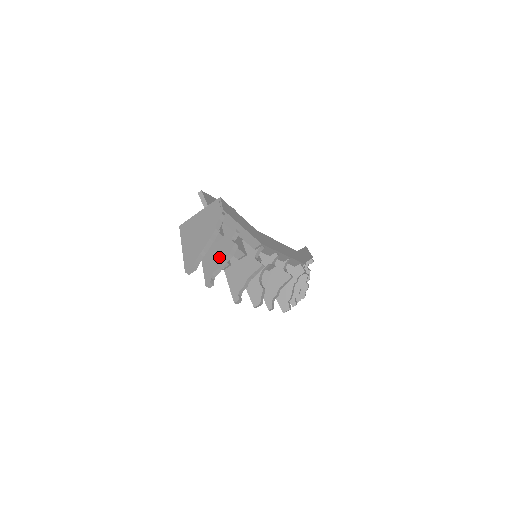
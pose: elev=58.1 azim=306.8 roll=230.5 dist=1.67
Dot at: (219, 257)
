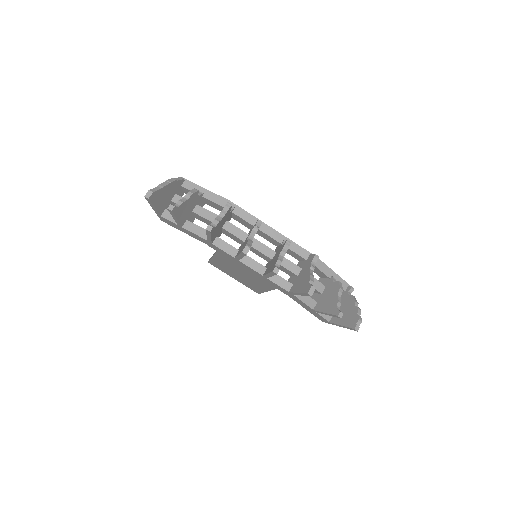
Dot at: occluded
